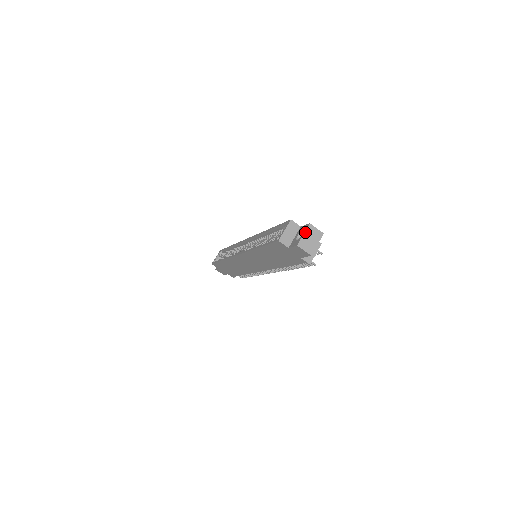
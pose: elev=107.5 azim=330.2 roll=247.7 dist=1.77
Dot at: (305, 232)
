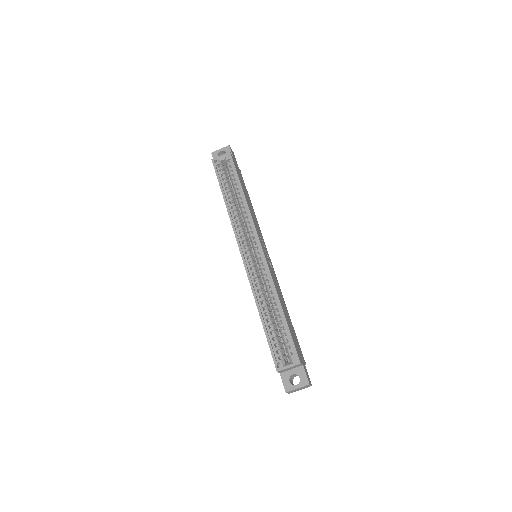
Dot at: (300, 388)
